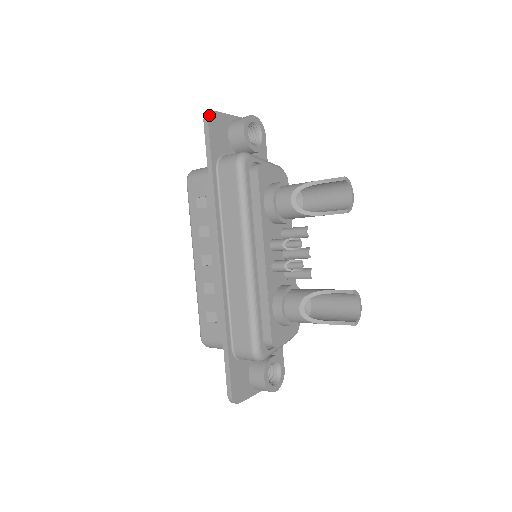
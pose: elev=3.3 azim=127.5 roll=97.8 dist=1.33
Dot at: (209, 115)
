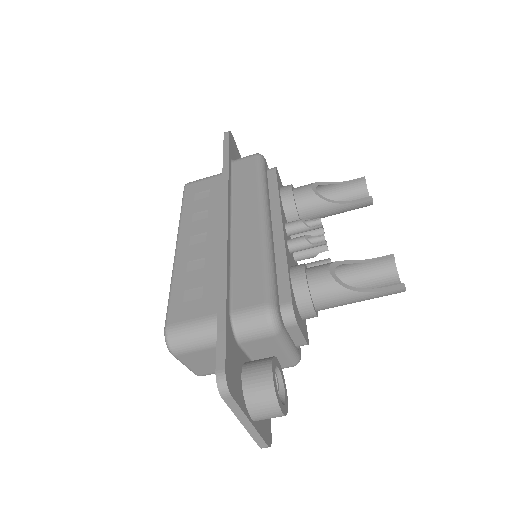
Dot at: (230, 132)
